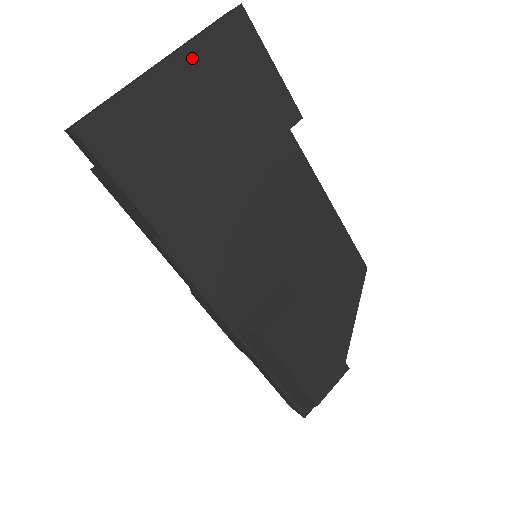
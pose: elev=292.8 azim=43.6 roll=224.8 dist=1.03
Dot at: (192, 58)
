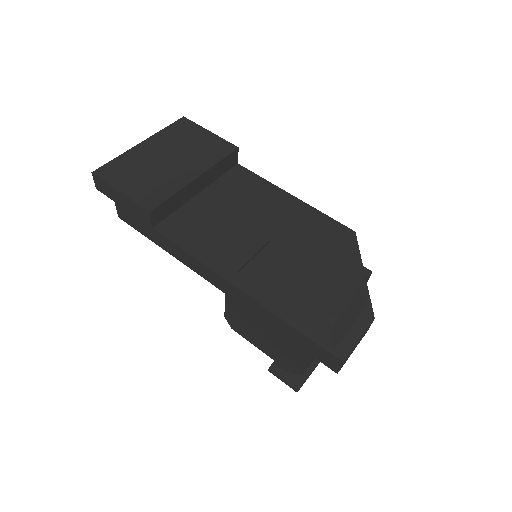
Dot at: (158, 138)
